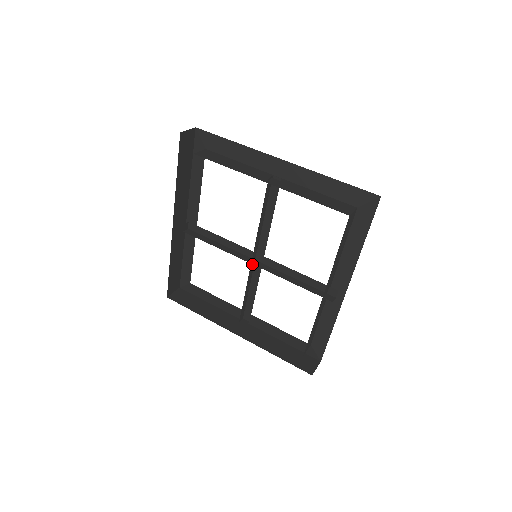
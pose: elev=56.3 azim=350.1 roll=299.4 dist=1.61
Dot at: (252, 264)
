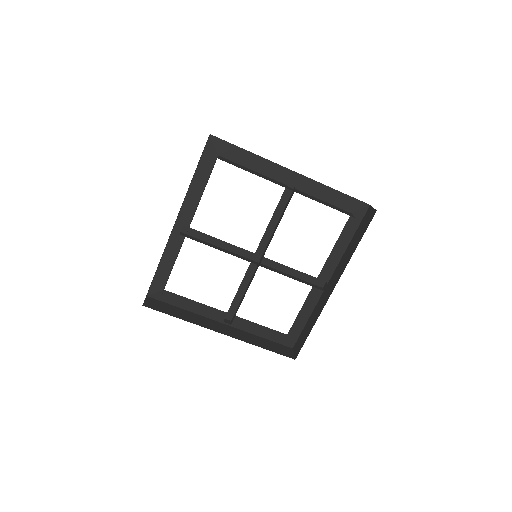
Dot at: (250, 264)
